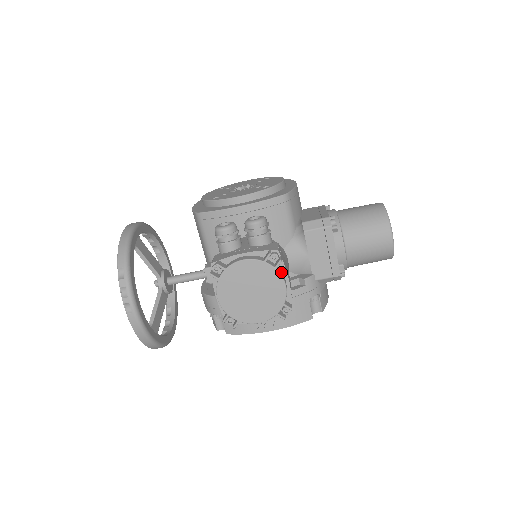
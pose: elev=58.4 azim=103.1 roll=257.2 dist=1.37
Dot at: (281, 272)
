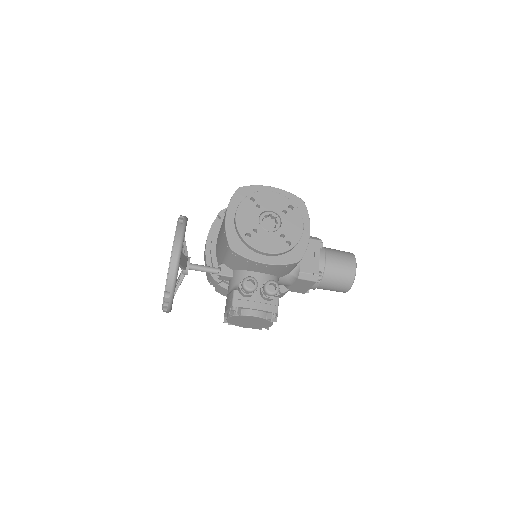
Dot at: occluded
